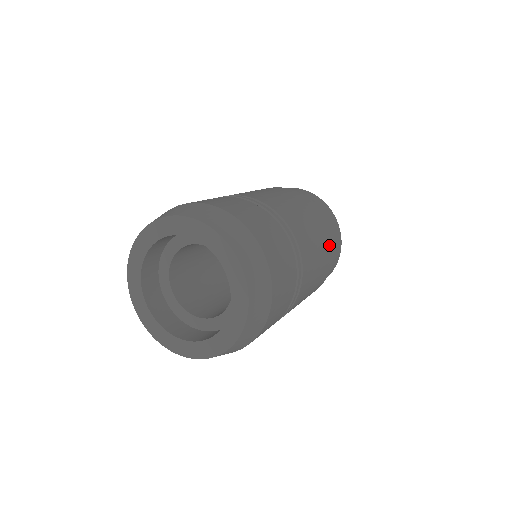
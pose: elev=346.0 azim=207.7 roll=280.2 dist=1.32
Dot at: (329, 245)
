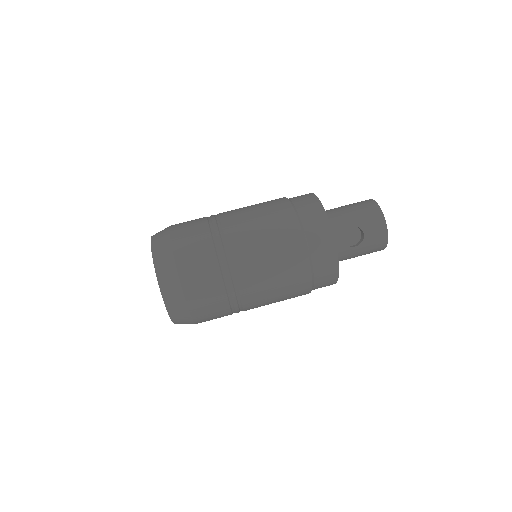
Dot at: (296, 259)
